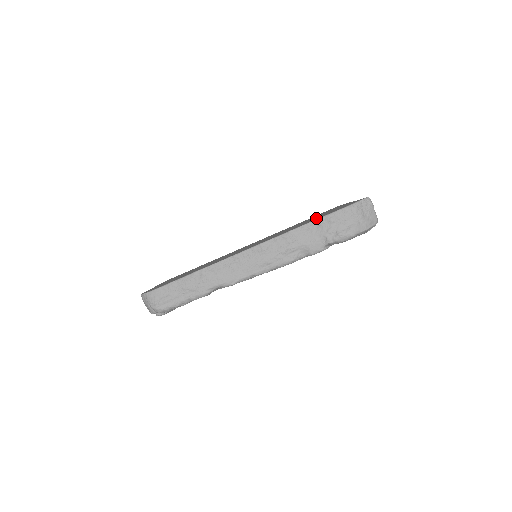
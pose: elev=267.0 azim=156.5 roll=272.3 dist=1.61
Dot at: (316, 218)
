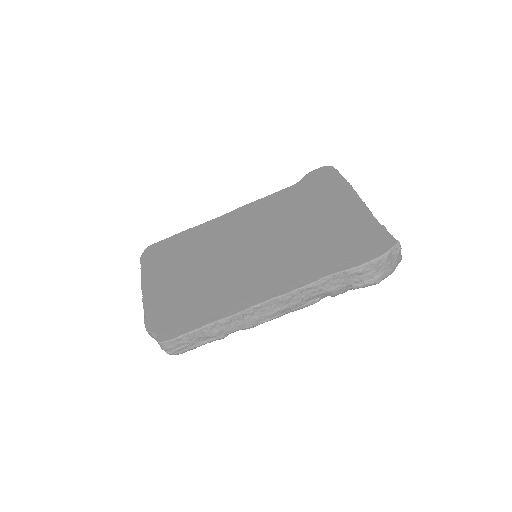
Dot at: (337, 252)
